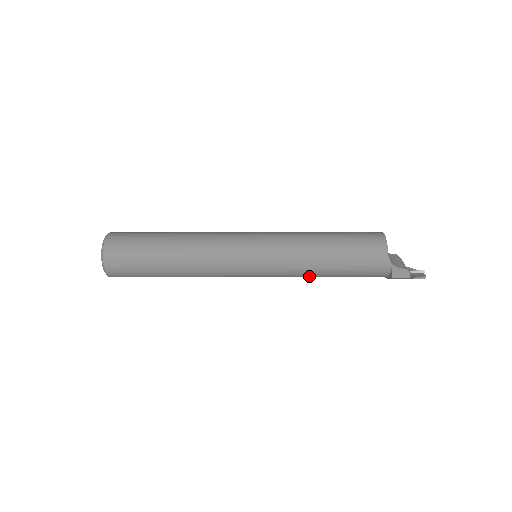
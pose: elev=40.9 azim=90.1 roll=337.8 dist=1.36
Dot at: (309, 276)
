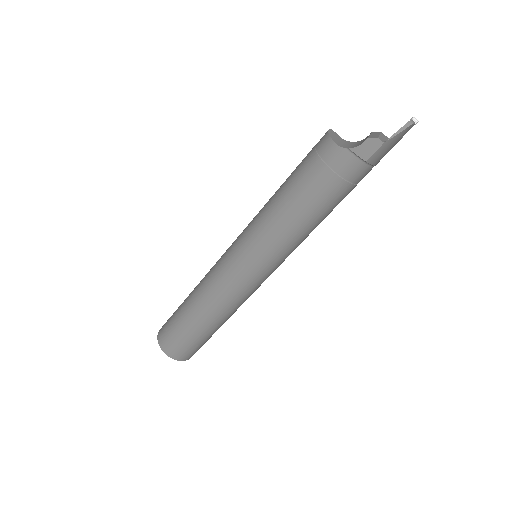
Dot at: (301, 234)
